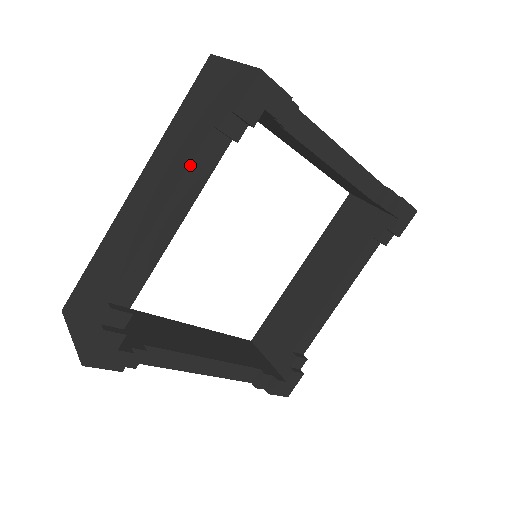
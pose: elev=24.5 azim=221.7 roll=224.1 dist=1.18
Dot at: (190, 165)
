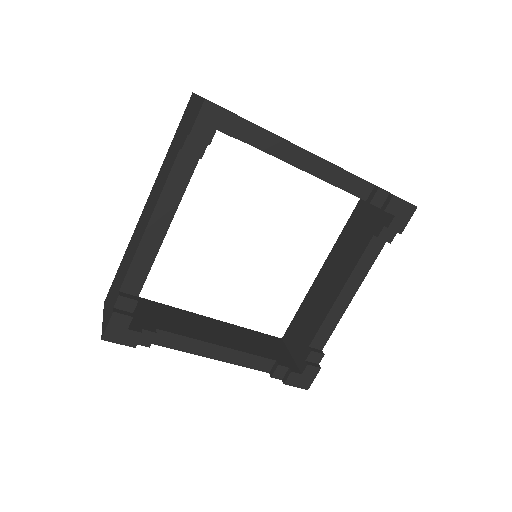
Dot at: (167, 180)
